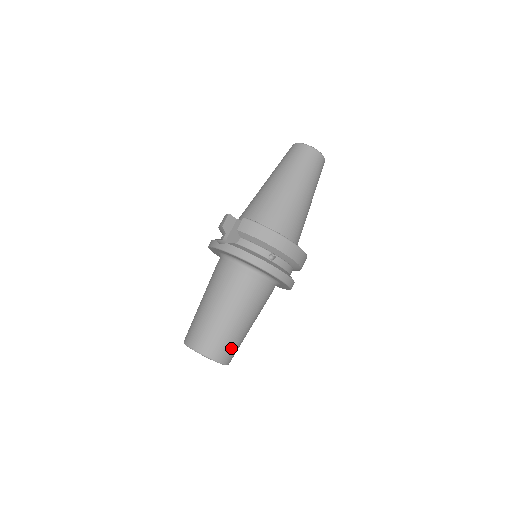
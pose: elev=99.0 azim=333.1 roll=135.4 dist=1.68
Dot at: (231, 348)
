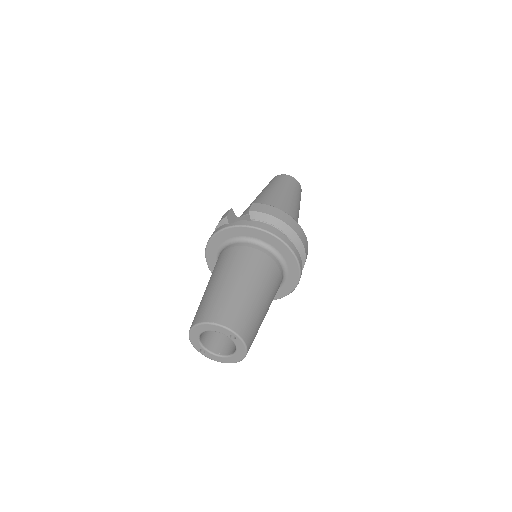
Dot at: (253, 327)
